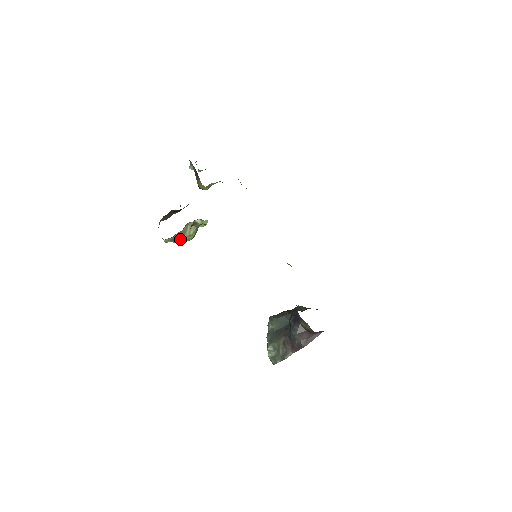
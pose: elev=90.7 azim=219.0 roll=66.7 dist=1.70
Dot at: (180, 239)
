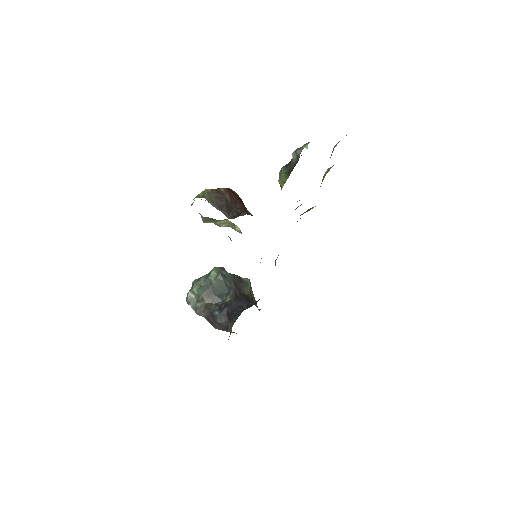
Dot at: (207, 220)
